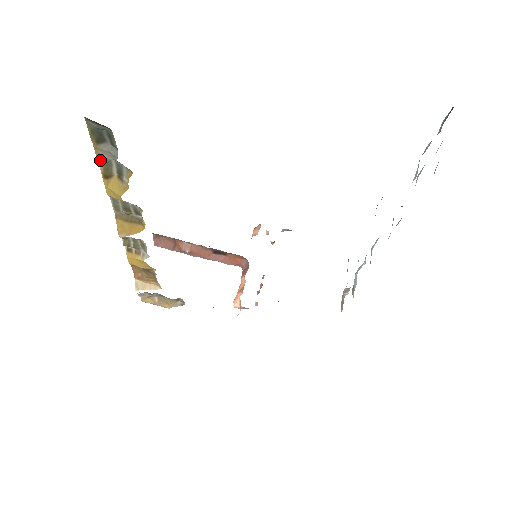
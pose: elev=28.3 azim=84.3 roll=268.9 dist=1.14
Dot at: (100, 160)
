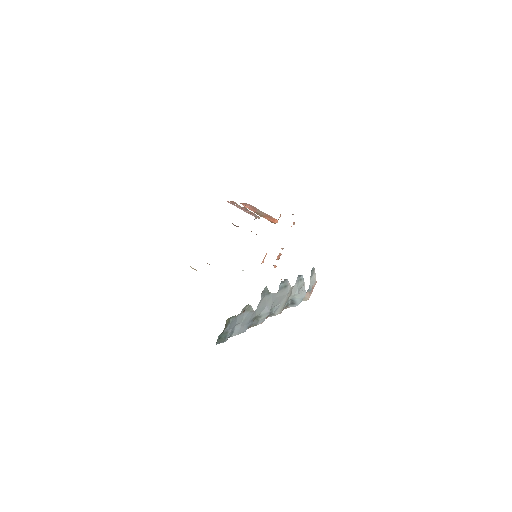
Dot at: occluded
